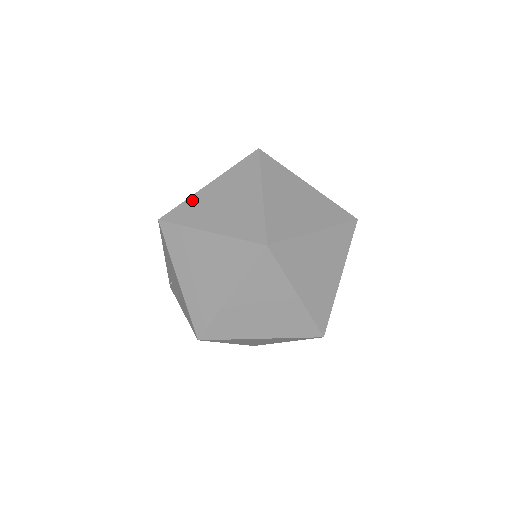
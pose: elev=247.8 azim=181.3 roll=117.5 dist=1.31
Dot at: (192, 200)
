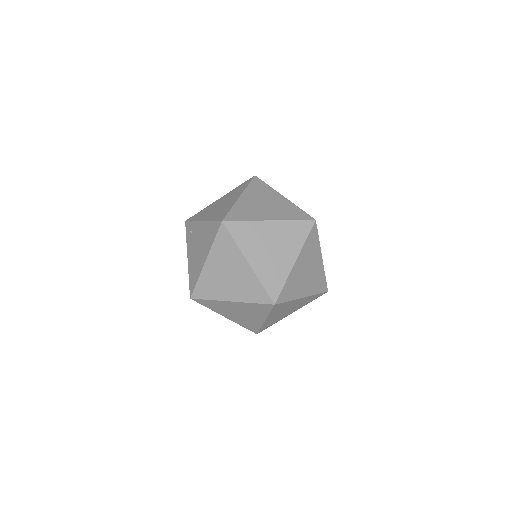
Dot at: (252, 225)
